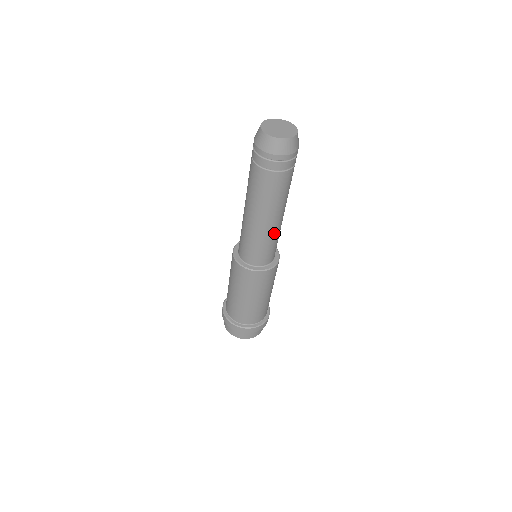
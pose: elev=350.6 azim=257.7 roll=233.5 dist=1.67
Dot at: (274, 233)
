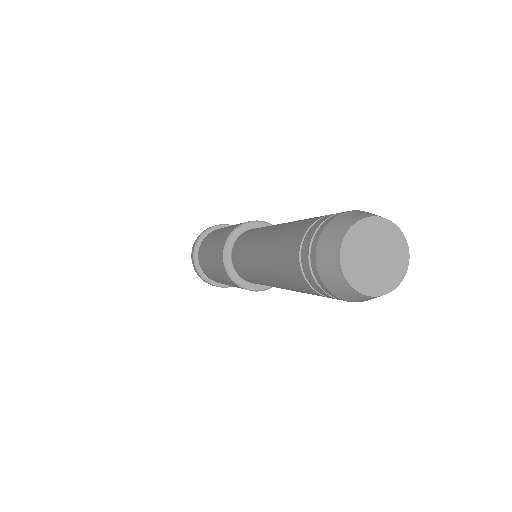
Dot at: occluded
